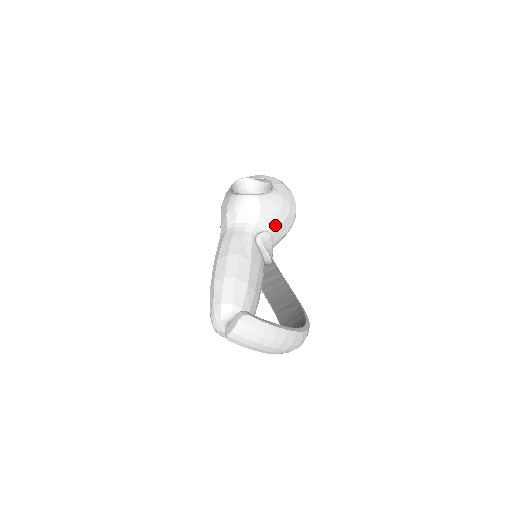
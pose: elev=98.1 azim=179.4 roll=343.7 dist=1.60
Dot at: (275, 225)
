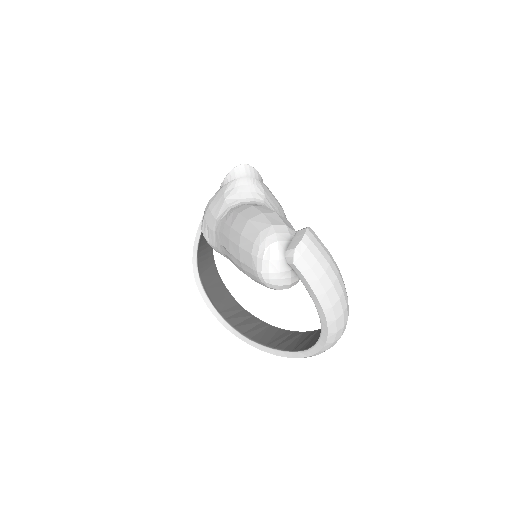
Dot at: occluded
